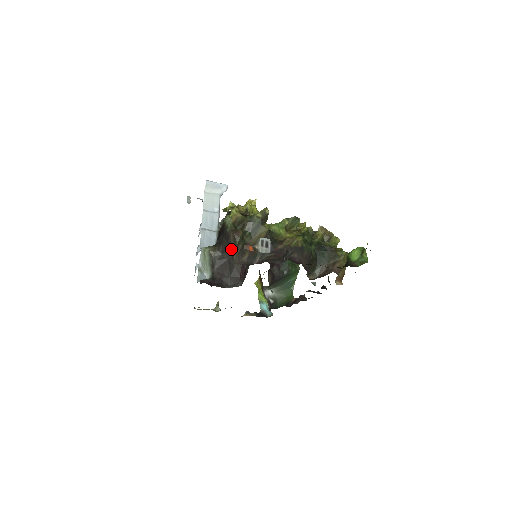
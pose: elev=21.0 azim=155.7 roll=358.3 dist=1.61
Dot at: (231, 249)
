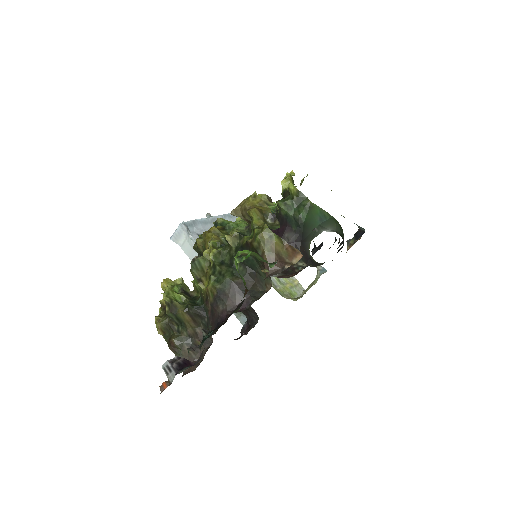
Dot at: occluded
